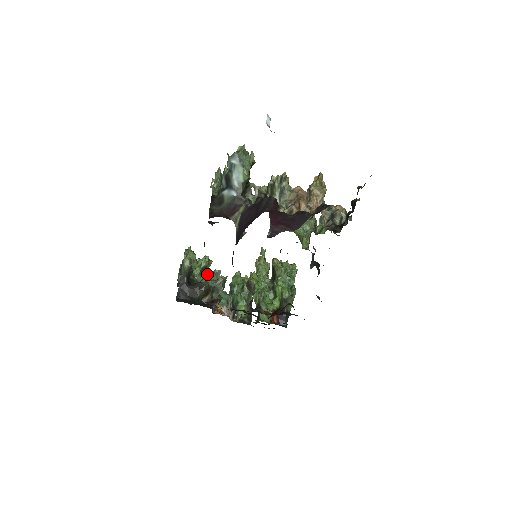
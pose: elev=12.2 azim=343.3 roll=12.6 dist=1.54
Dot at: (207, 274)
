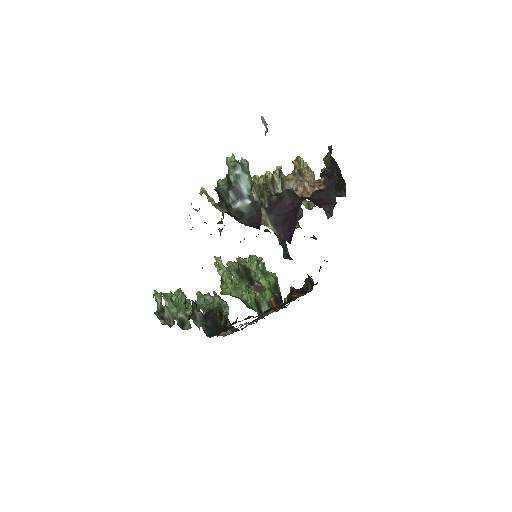
Dot at: occluded
